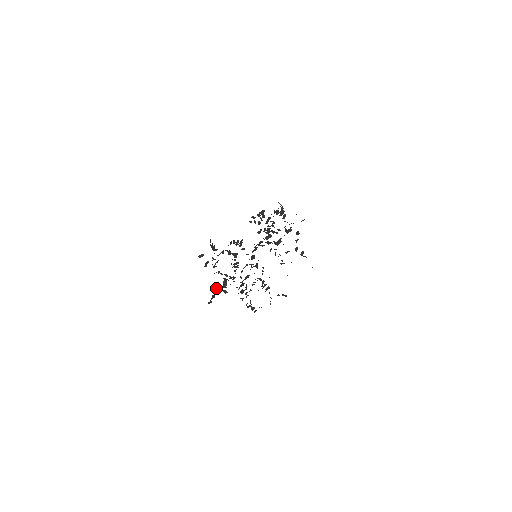
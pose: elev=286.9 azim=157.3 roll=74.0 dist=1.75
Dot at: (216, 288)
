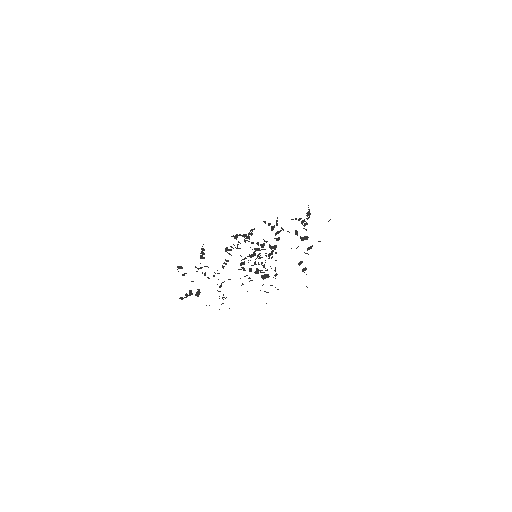
Dot at: (191, 290)
